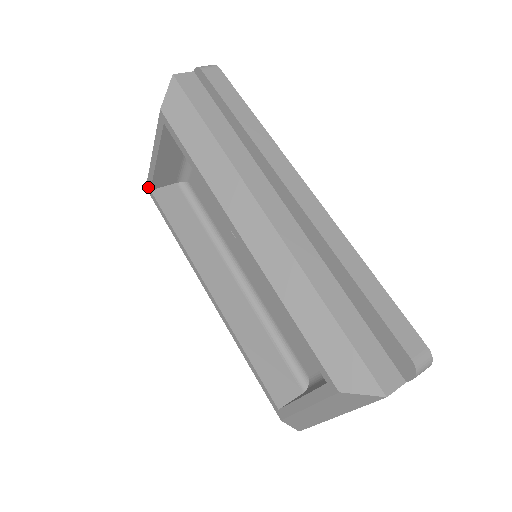
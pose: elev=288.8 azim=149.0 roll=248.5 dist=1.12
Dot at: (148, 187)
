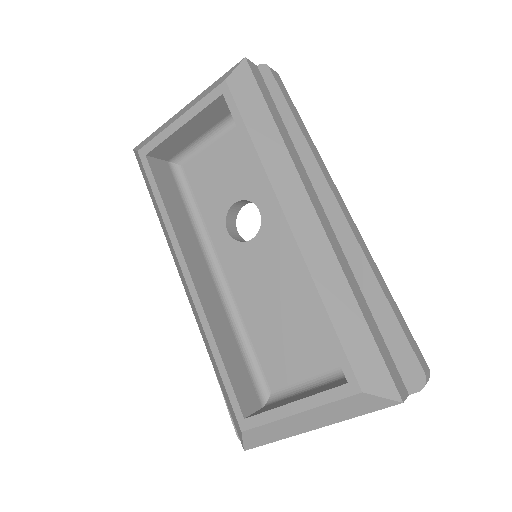
Dot at: (143, 151)
